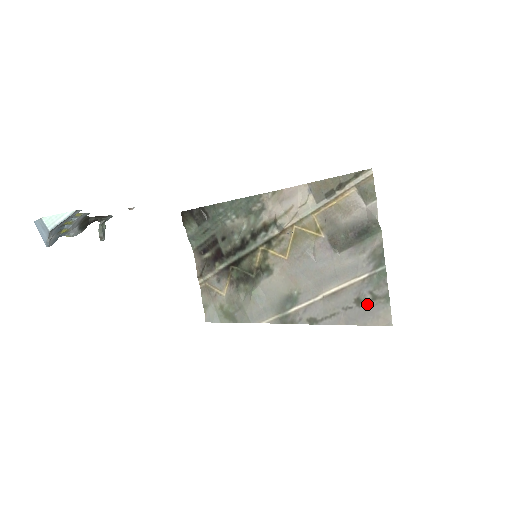
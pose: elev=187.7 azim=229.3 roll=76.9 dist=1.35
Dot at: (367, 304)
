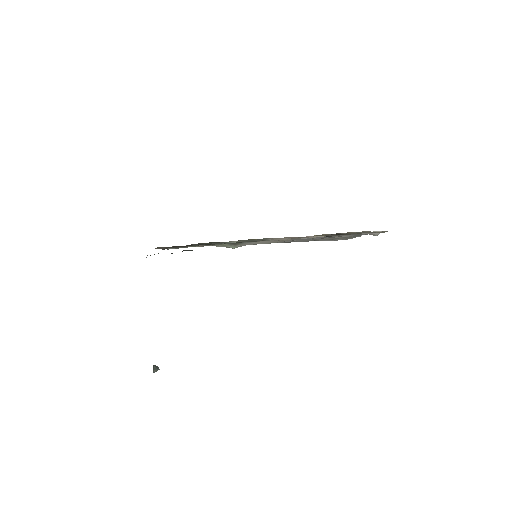
Dot at: occluded
